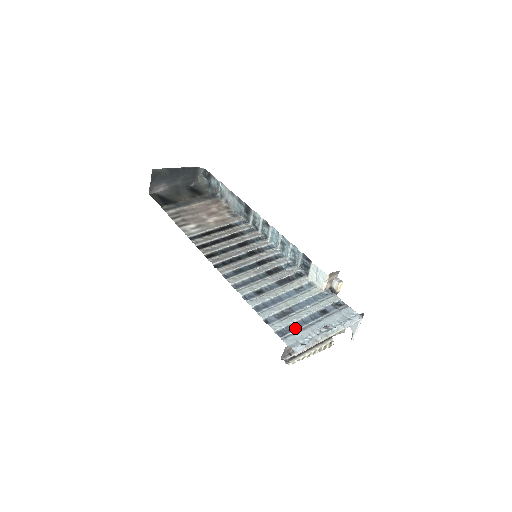
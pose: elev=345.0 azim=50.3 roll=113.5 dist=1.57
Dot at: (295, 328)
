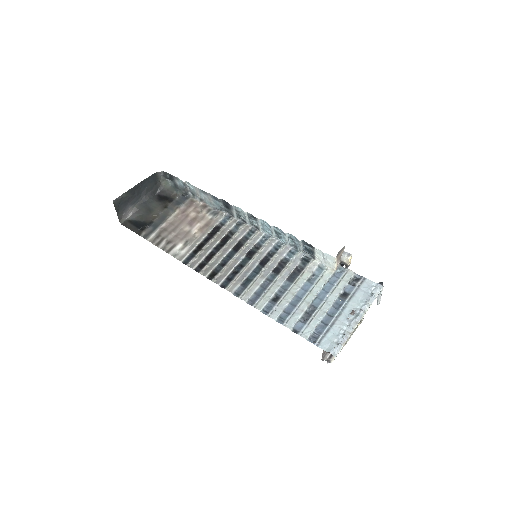
Dot at: (324, 327)
